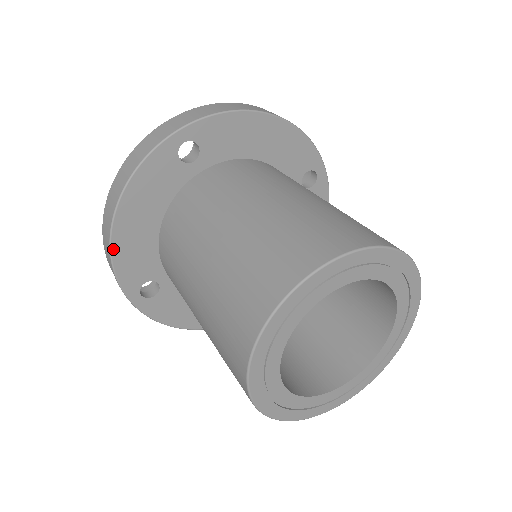
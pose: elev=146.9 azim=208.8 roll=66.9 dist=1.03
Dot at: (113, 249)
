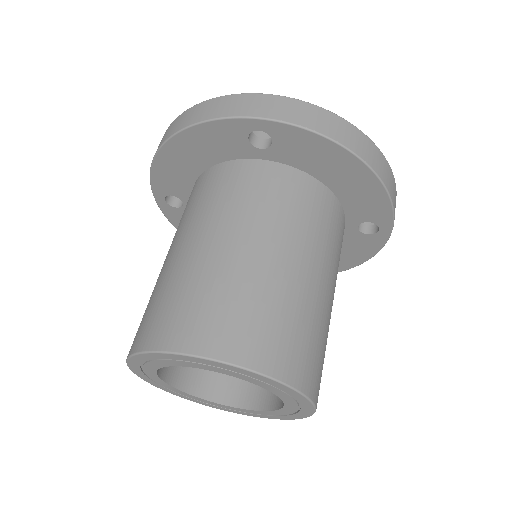
Dot at: (156, 160)
